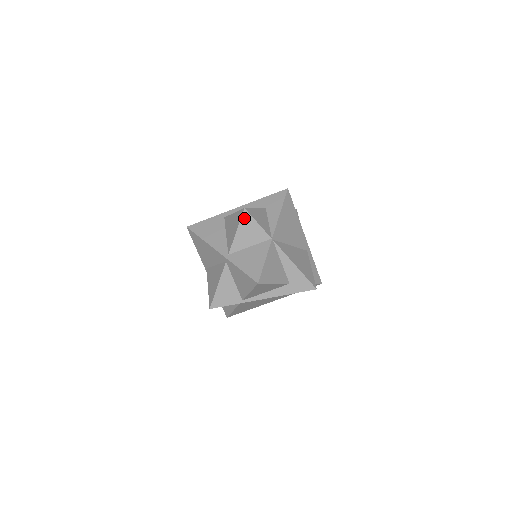
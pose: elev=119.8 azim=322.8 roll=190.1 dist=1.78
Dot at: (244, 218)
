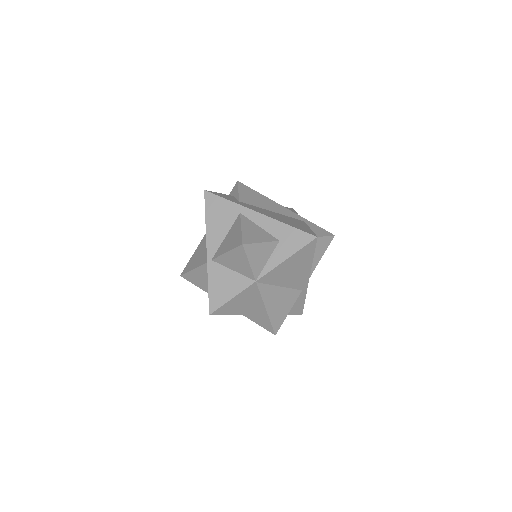
Dot at: (238, 250)
